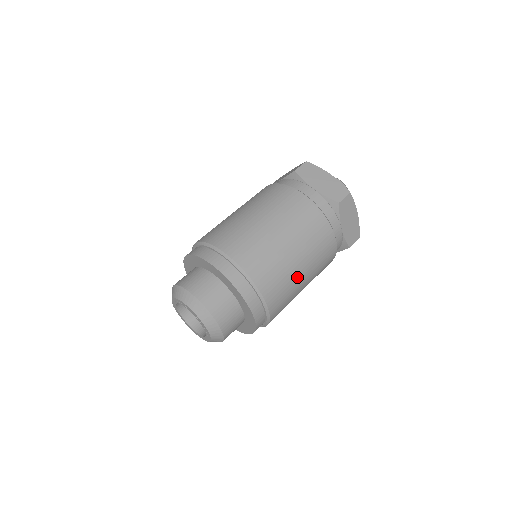
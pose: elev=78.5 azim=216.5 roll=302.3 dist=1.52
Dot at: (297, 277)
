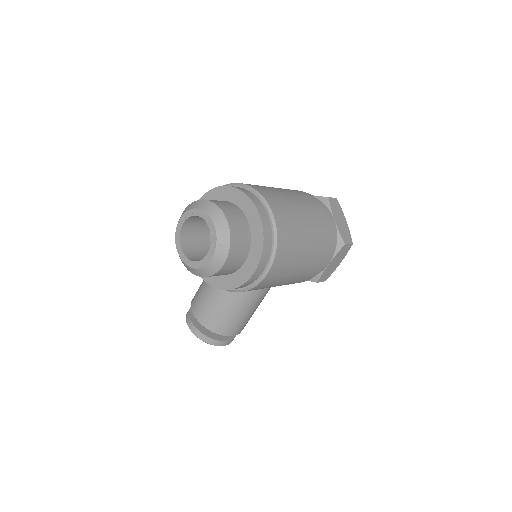
Dot at: (300, 220)
